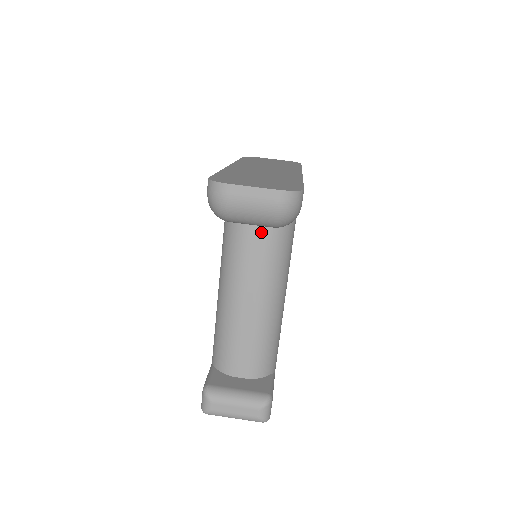
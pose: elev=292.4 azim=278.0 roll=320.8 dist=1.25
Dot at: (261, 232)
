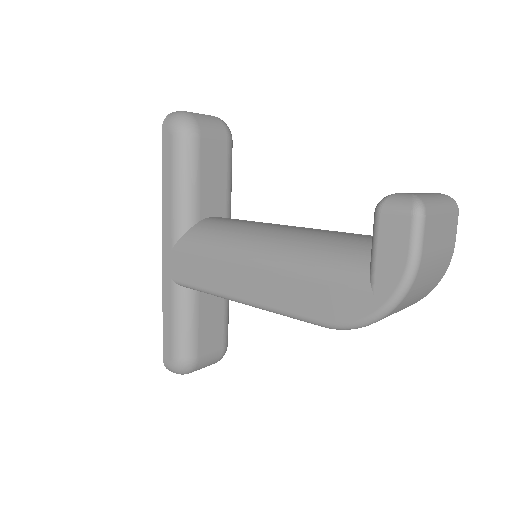
Dot at: (233, 219)
